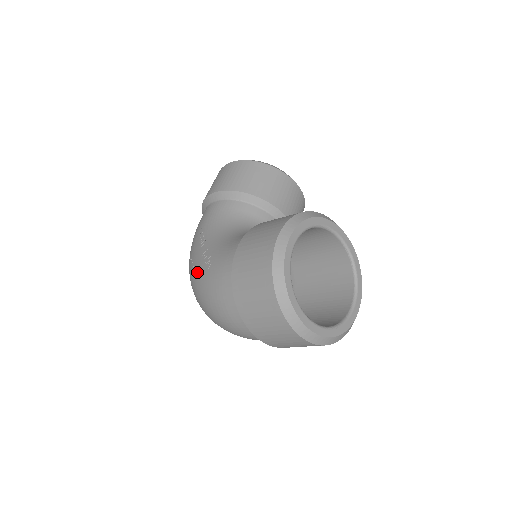
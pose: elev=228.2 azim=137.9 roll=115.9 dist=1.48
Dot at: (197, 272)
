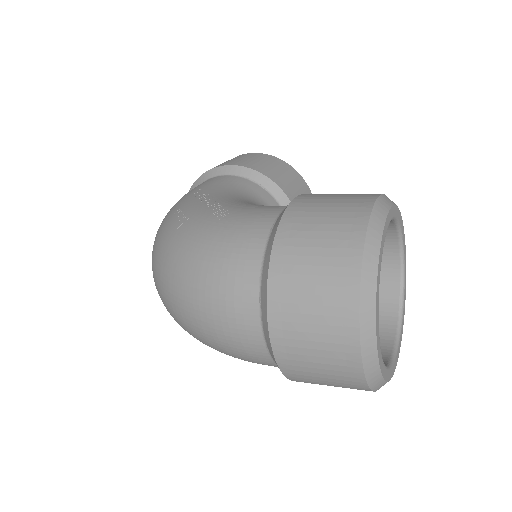
Dot at: (192, 222)
